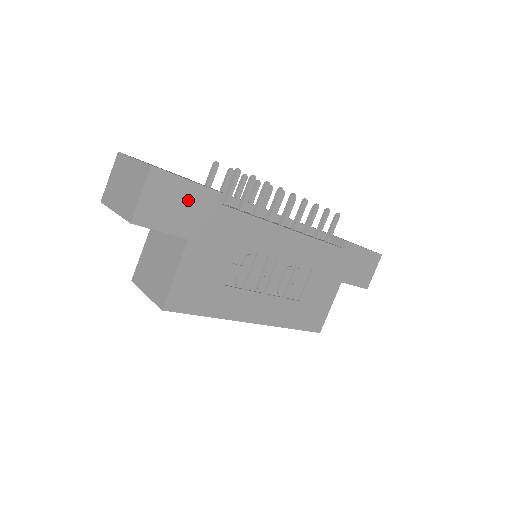
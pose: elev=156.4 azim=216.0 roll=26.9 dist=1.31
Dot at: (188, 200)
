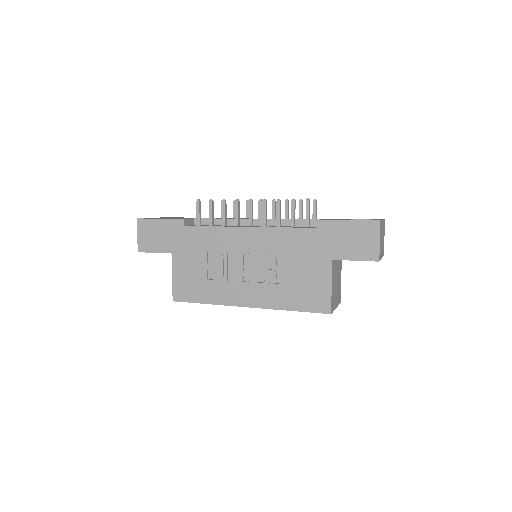
Dot at: (162, 230)
